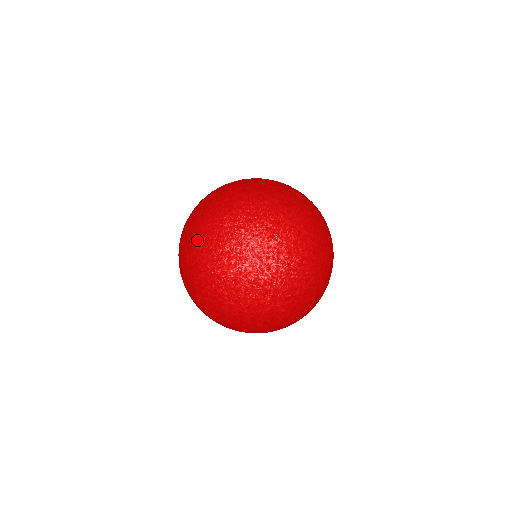
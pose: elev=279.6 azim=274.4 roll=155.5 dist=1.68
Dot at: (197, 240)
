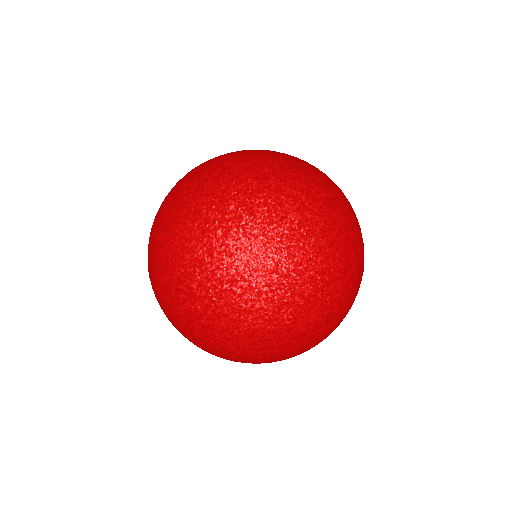
Dot at: occluded
